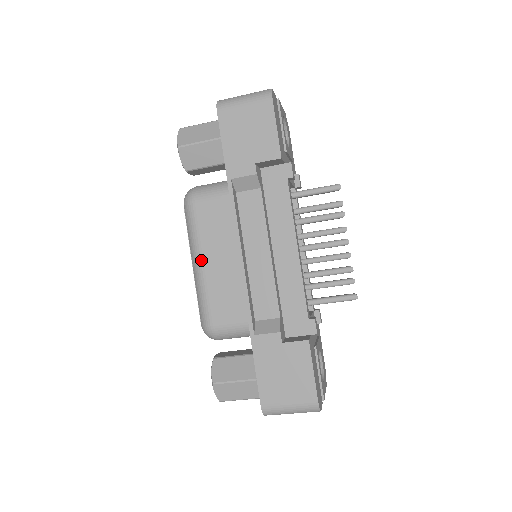
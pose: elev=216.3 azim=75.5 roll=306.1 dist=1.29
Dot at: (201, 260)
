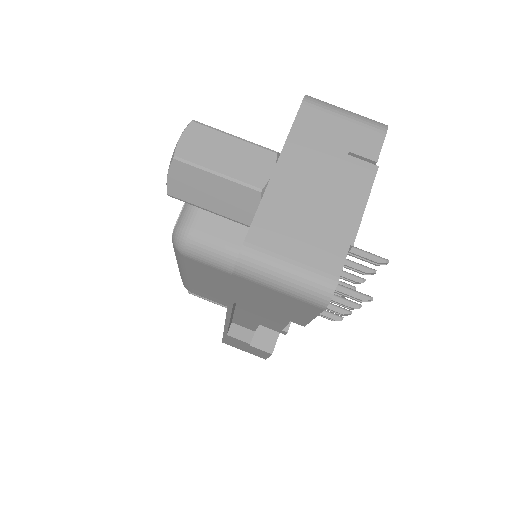
Dot at: occluded
